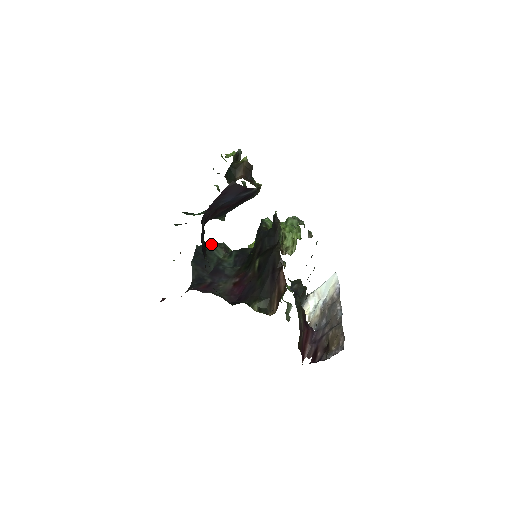
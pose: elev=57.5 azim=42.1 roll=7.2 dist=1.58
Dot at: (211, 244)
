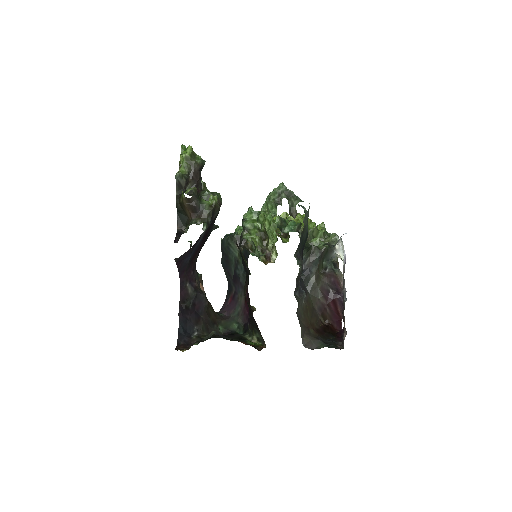
Dot at: (227, 239)
